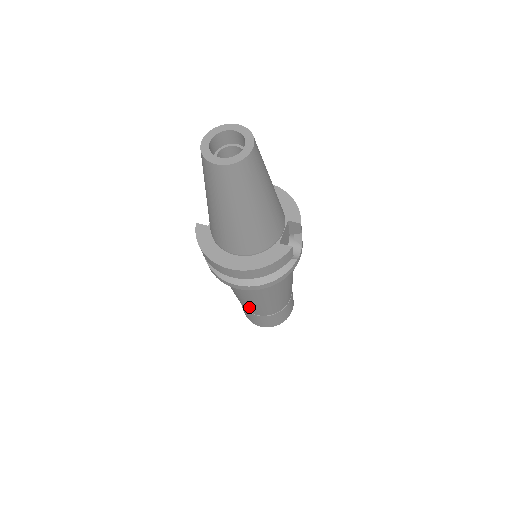
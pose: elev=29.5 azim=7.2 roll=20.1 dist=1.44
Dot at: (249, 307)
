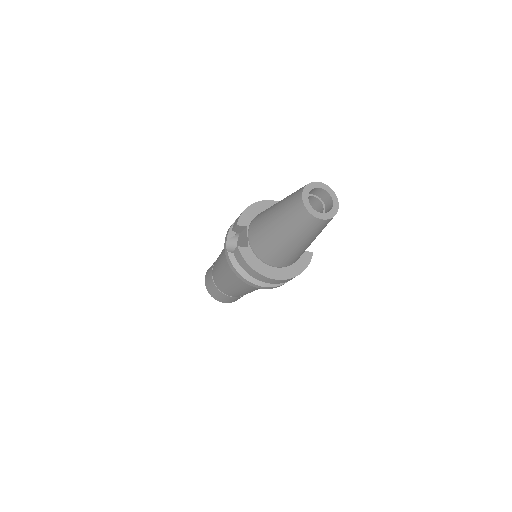
Dot at: (238, 294)
